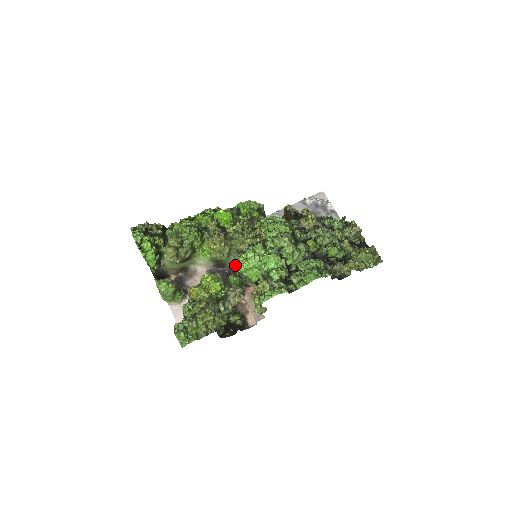
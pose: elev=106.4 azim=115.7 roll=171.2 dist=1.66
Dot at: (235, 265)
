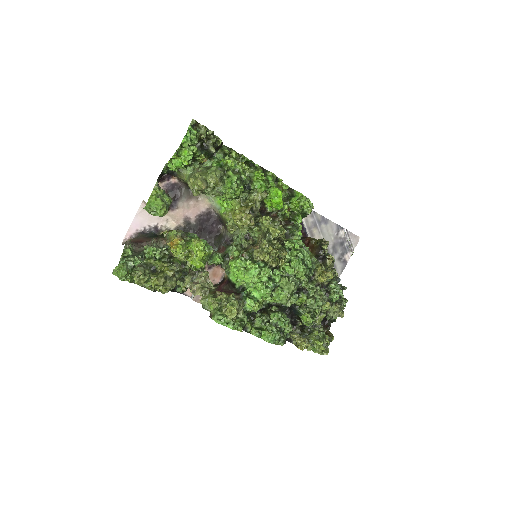
Dot at: (233, 246)
